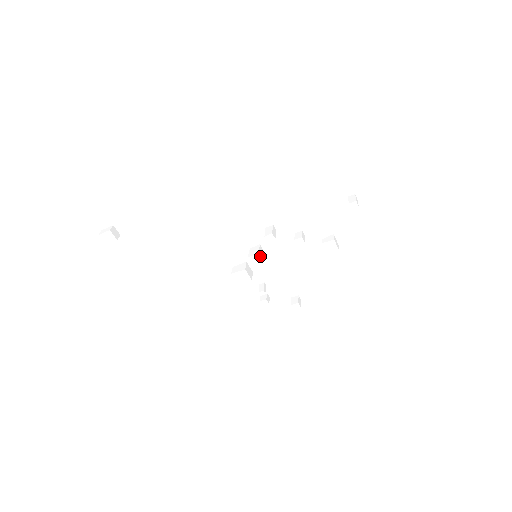
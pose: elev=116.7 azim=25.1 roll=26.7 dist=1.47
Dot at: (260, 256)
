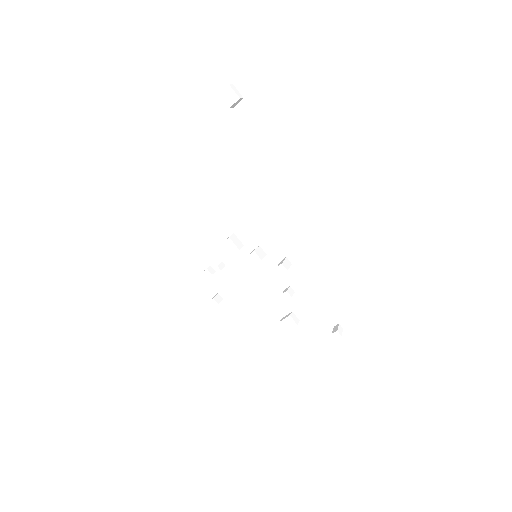
Dot at: occluded
